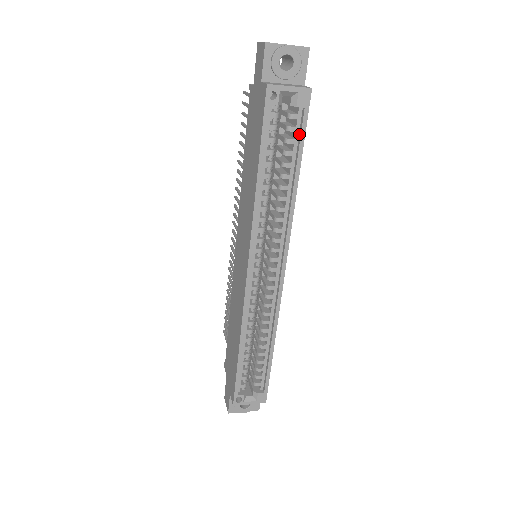
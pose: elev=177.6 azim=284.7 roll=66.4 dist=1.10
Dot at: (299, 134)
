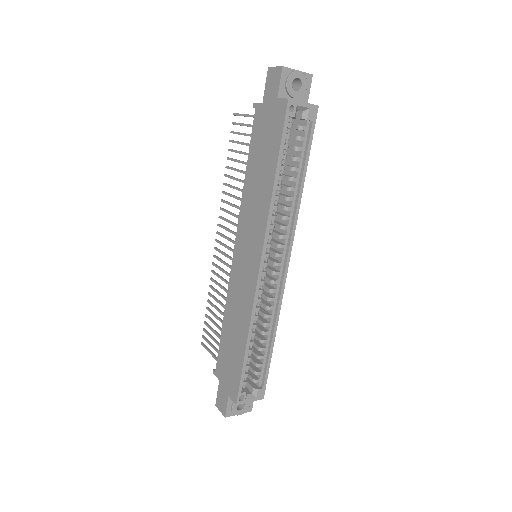
Dot at: (306, 143)
